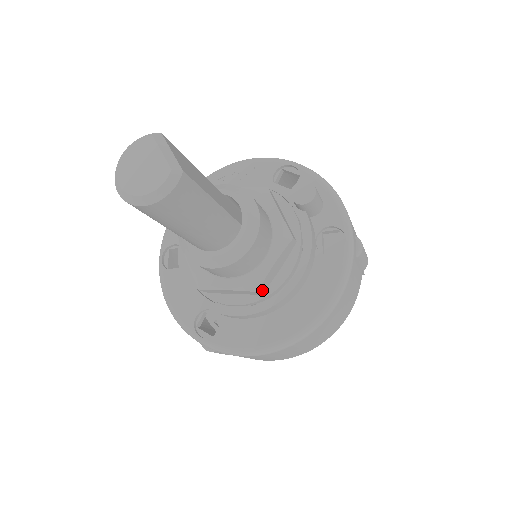
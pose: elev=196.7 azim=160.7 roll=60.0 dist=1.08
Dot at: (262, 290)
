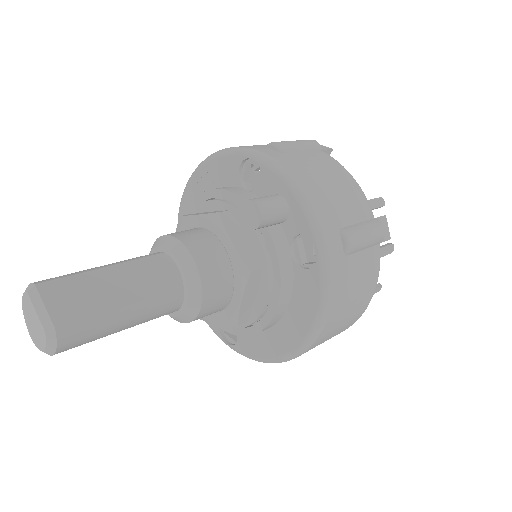
Dot at: (244, 320)
